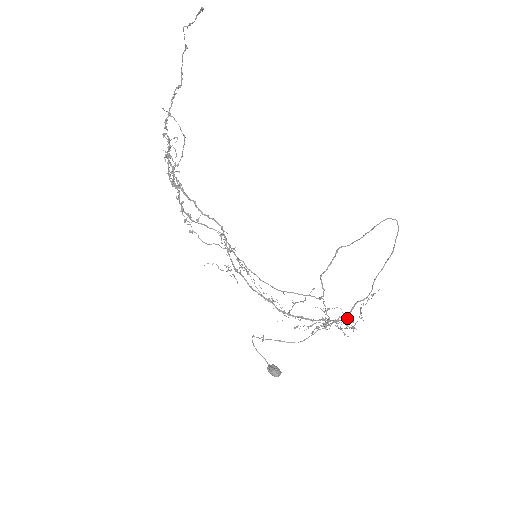
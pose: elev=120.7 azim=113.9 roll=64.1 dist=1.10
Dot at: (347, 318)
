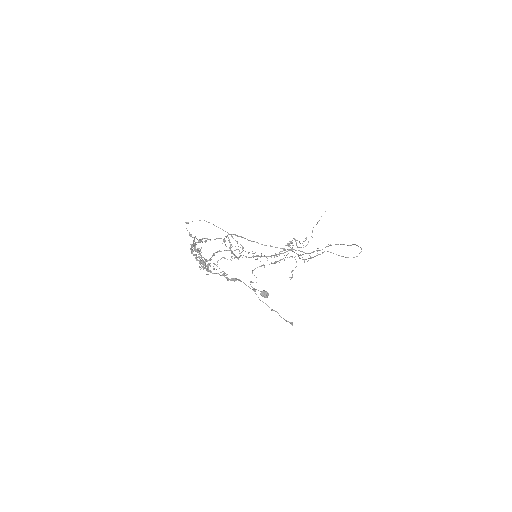
Dot at: occluded
